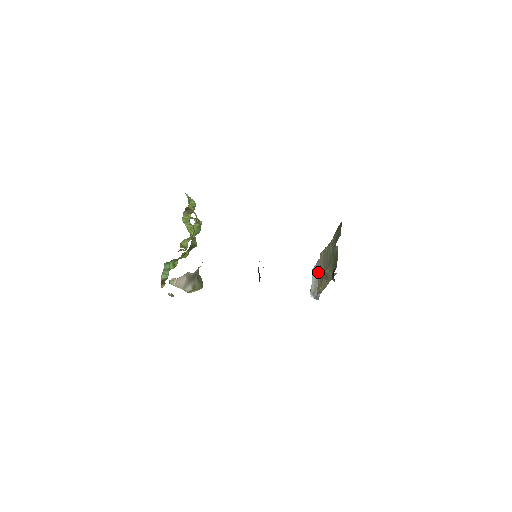
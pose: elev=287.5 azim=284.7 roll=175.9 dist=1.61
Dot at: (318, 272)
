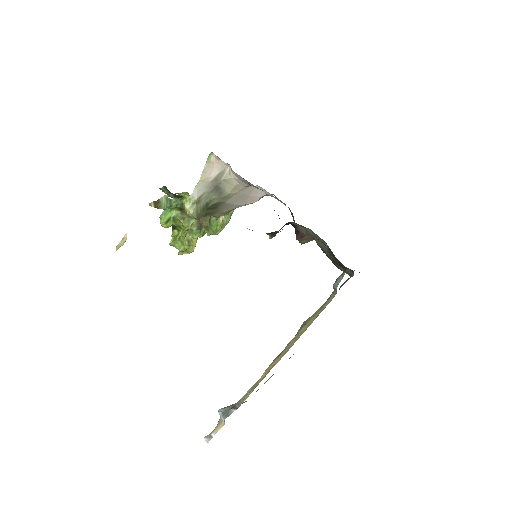
Dot at: (245, 401)
